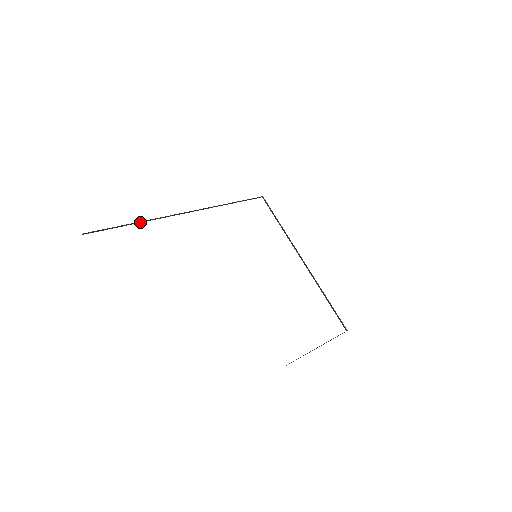
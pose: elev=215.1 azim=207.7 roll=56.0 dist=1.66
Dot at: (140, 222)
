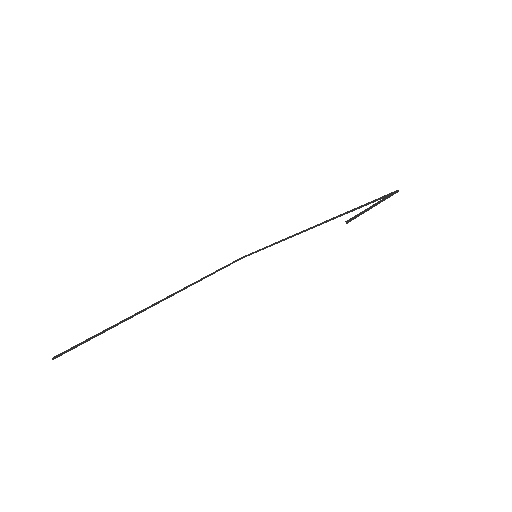
Dot at: (118, 324)
